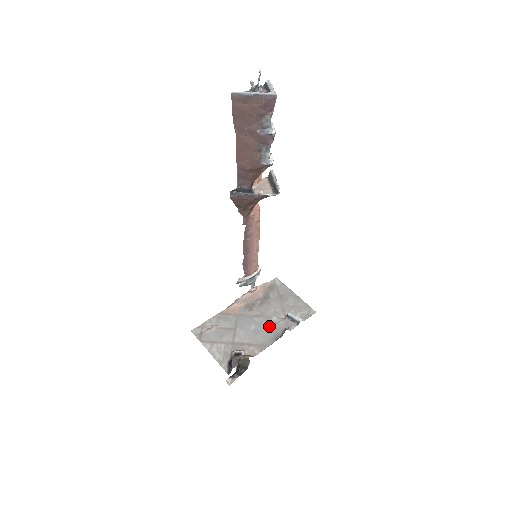
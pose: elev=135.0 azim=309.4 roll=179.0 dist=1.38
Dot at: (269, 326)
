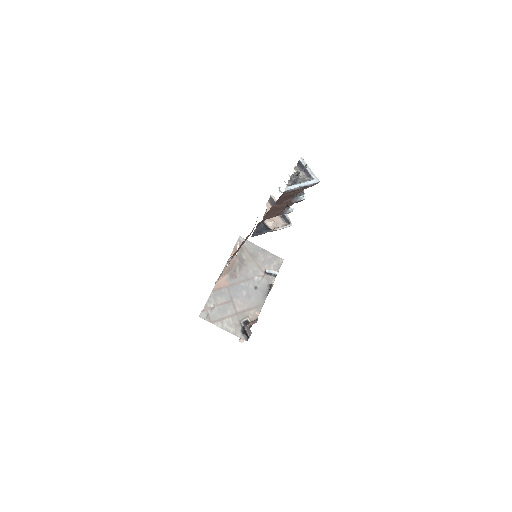
Dot at: (256, 287)
